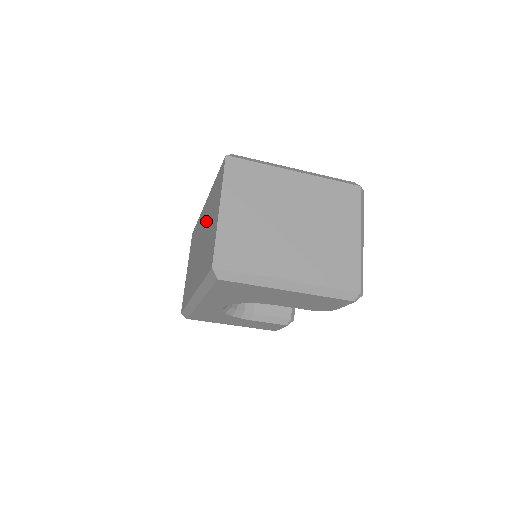
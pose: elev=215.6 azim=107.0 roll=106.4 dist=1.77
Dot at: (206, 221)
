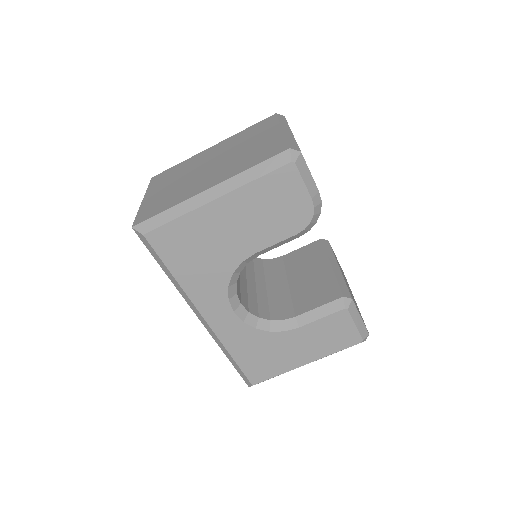
Dot at: occluded
